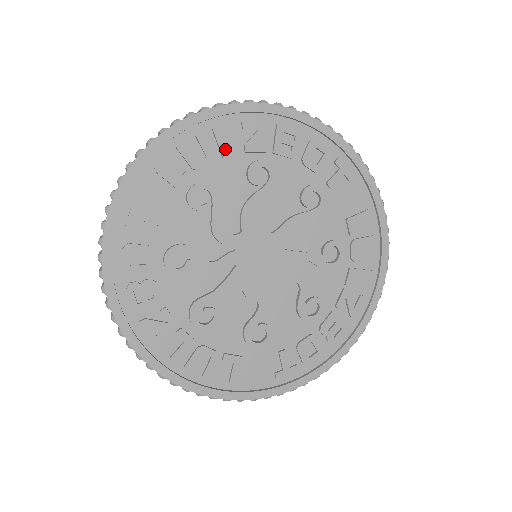
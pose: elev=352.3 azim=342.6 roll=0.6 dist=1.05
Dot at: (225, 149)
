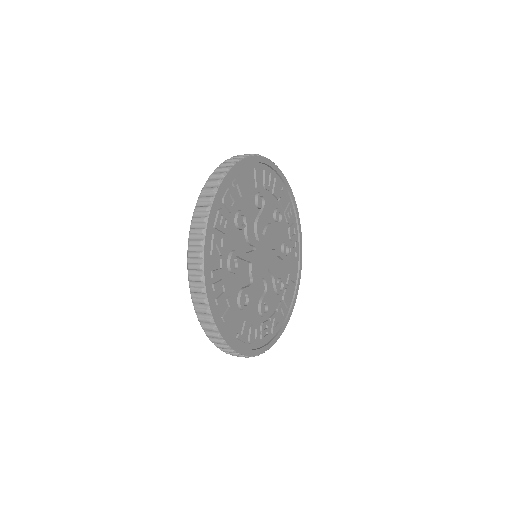
Dot at: (275, 191)
